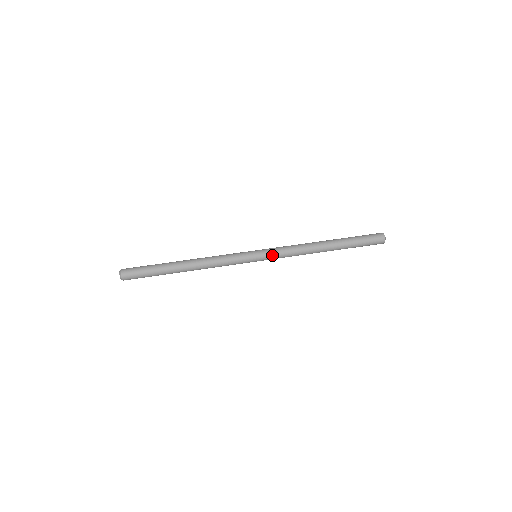
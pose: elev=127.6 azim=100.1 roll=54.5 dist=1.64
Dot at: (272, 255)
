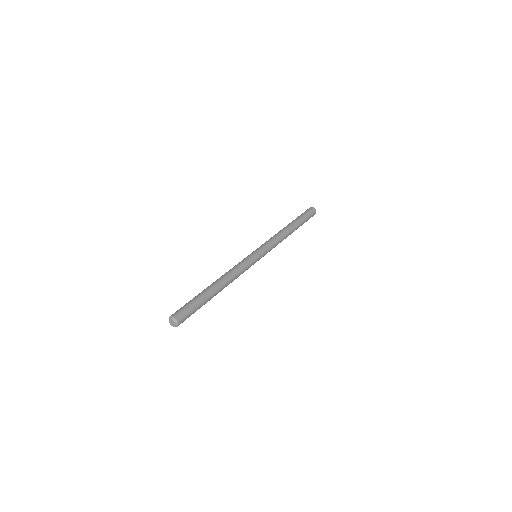
Dot at: (265, 247)
